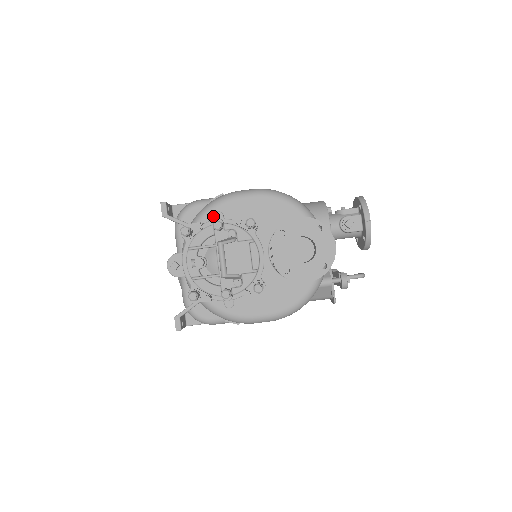
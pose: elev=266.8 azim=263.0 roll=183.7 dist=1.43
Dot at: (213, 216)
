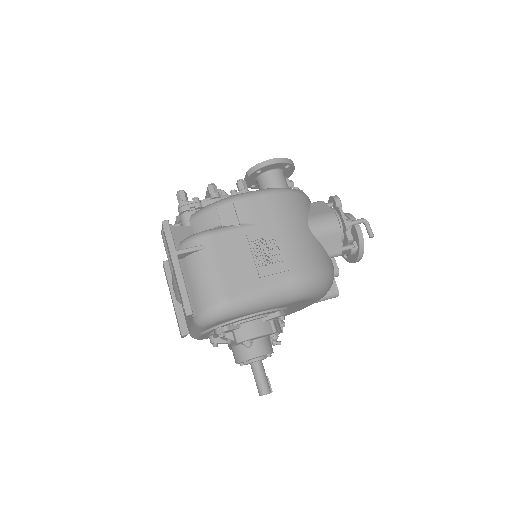
Dot at: occluded
